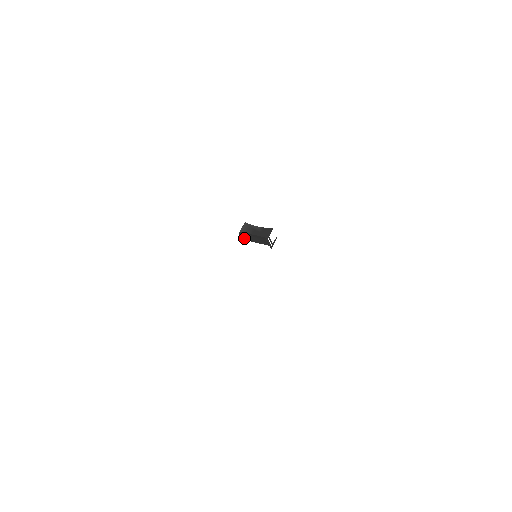
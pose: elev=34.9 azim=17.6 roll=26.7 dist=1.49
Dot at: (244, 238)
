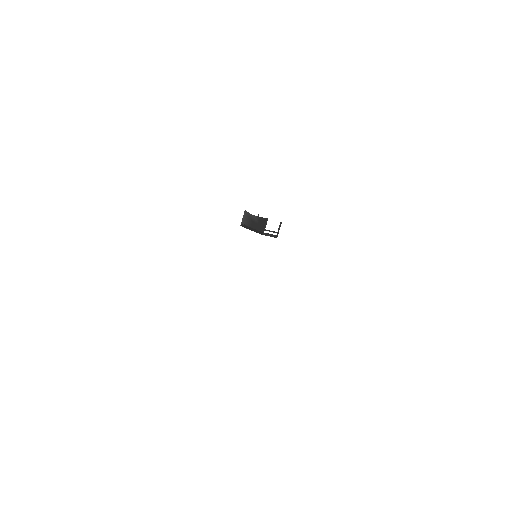
Dot at: occluded
